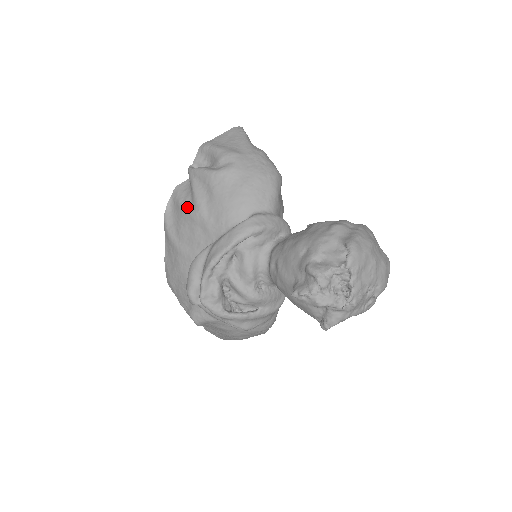
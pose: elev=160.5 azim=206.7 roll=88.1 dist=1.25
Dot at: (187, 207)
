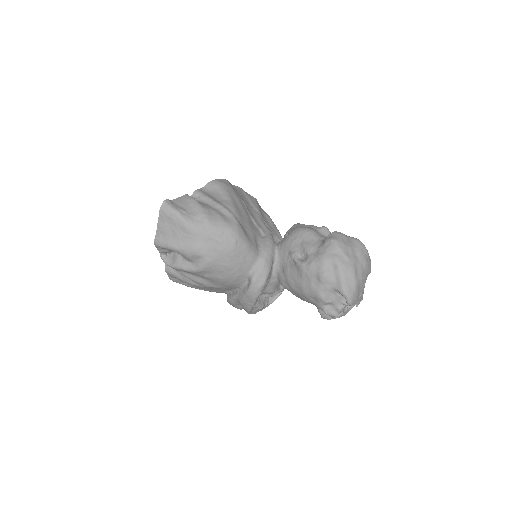
Dot at: (192, 283)
